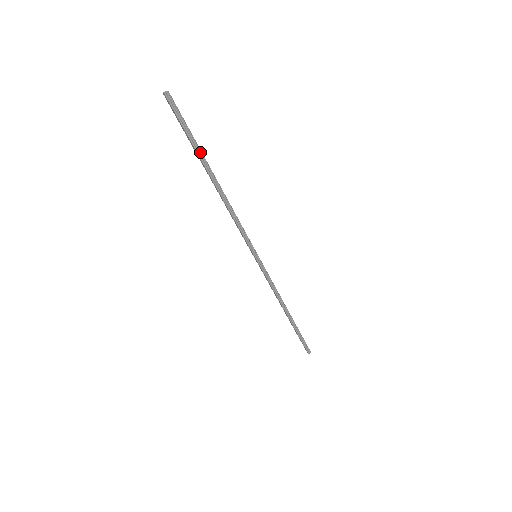
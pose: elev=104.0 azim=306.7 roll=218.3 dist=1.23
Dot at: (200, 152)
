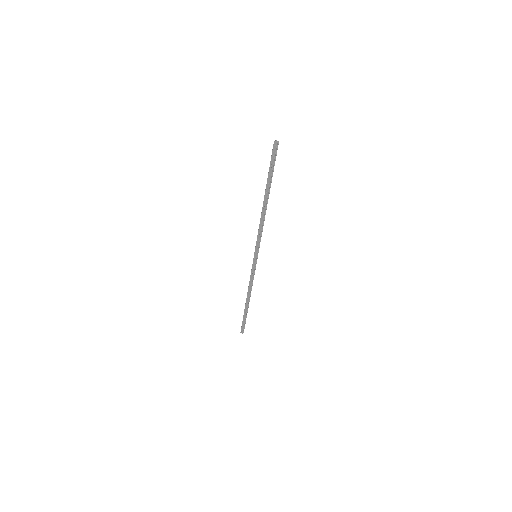
Dot at: (271, 181)
